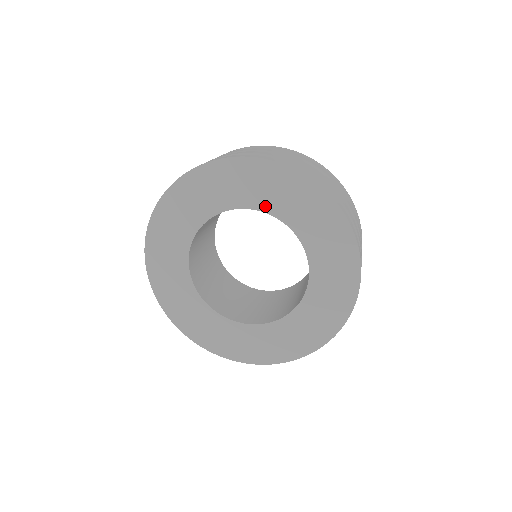
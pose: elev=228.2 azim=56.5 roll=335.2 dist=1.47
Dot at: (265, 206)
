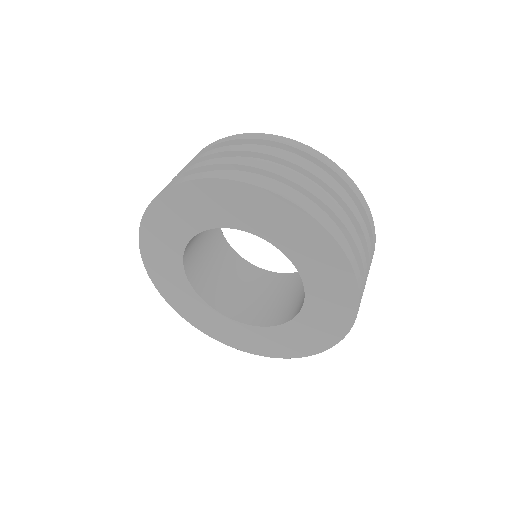
Dot at: (232, 223)
